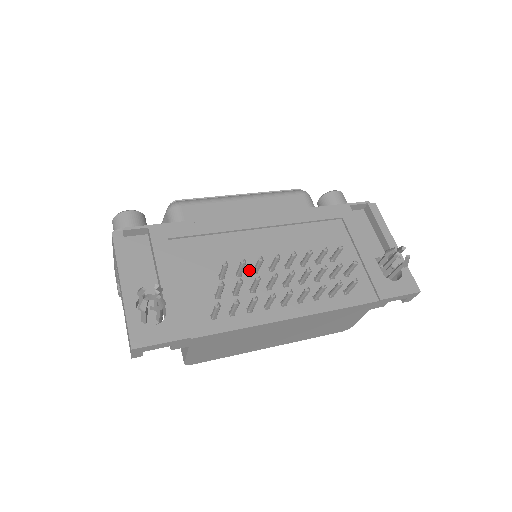
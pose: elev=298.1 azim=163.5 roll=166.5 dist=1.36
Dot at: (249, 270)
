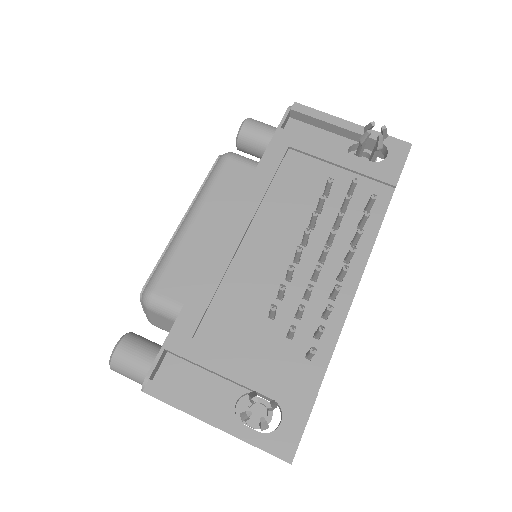
Dot at: (283, 283)
